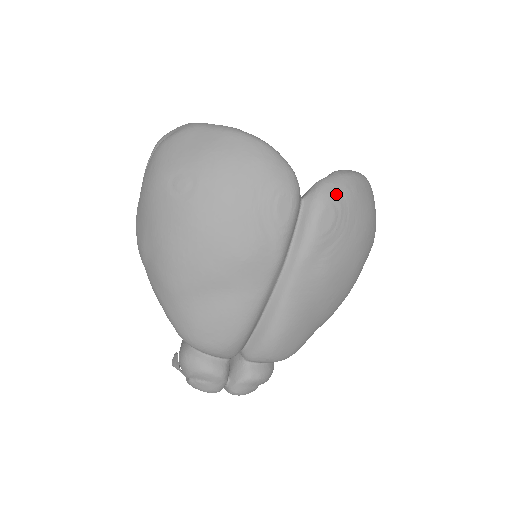
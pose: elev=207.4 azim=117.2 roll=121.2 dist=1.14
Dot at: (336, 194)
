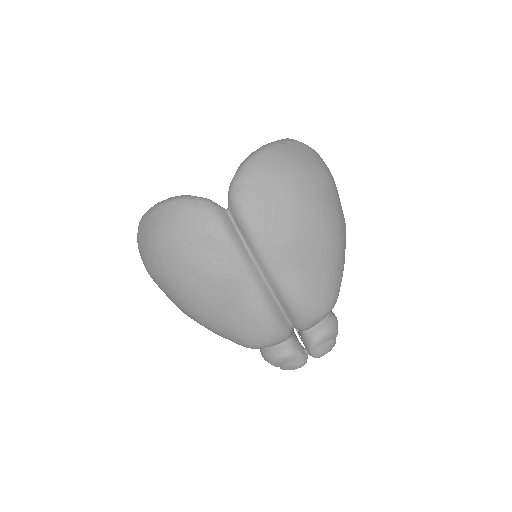
Dot at: (243, 187)
